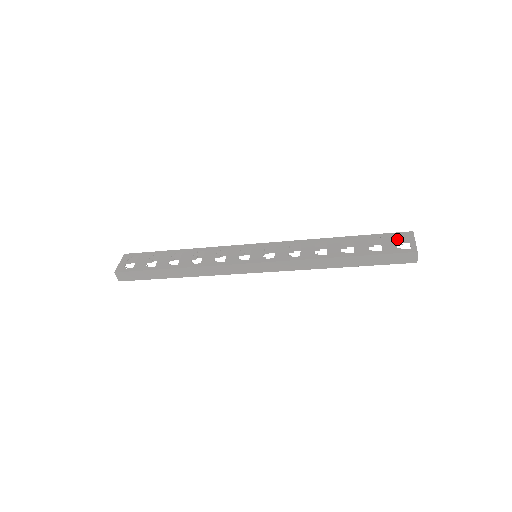
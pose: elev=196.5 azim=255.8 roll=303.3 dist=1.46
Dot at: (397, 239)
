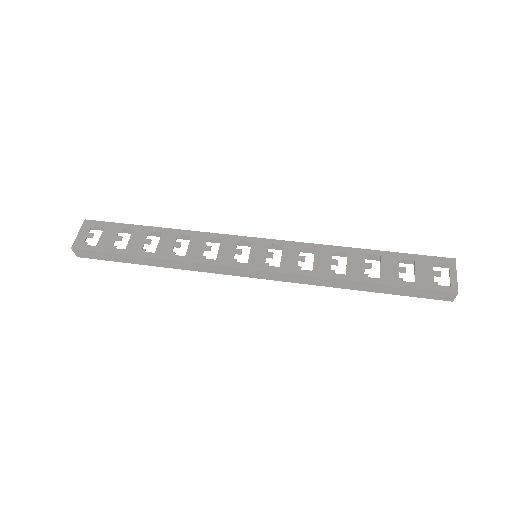
Dot at: occluded
